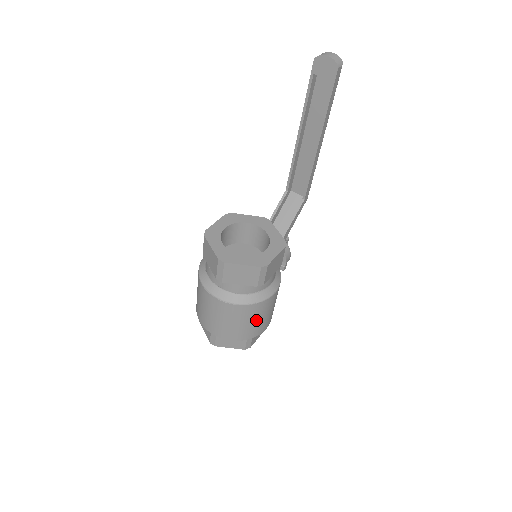
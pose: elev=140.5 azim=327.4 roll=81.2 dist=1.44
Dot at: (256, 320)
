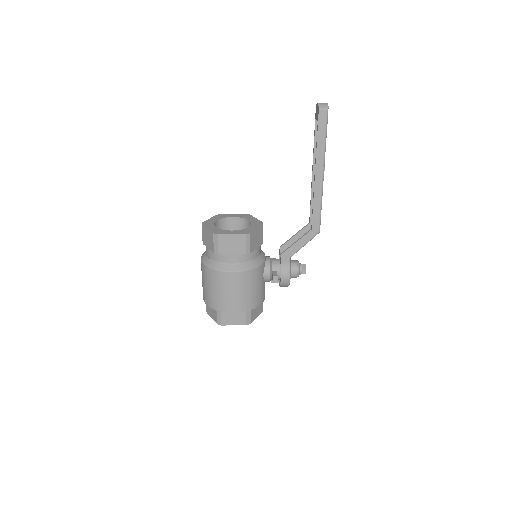
Dot at: (217, 290)
